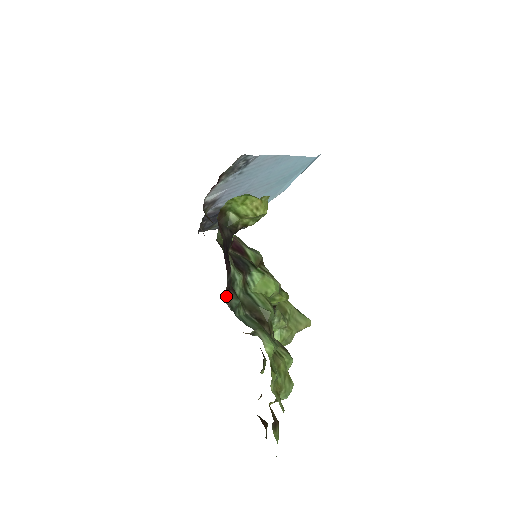
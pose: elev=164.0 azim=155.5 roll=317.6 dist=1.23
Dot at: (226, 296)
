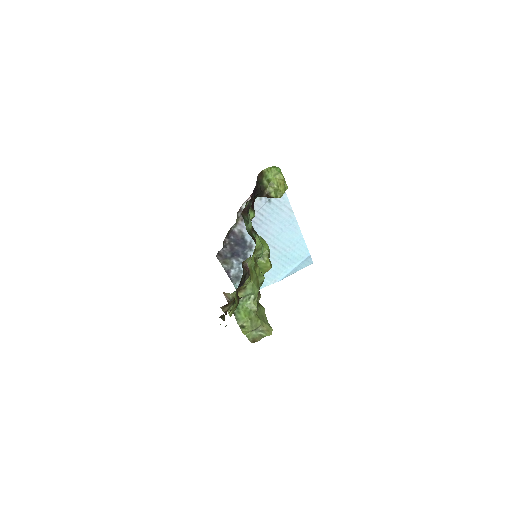
Dot at: (243, 212)
